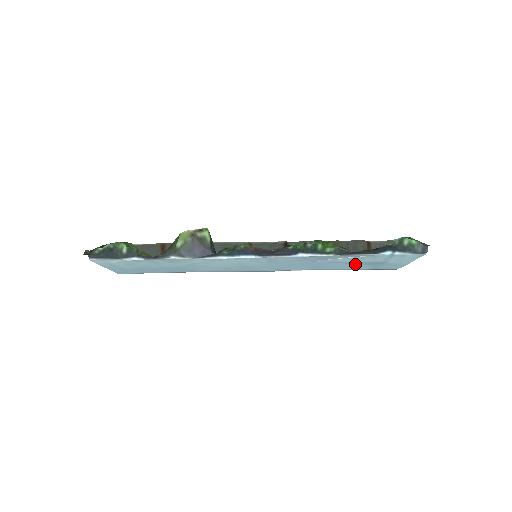
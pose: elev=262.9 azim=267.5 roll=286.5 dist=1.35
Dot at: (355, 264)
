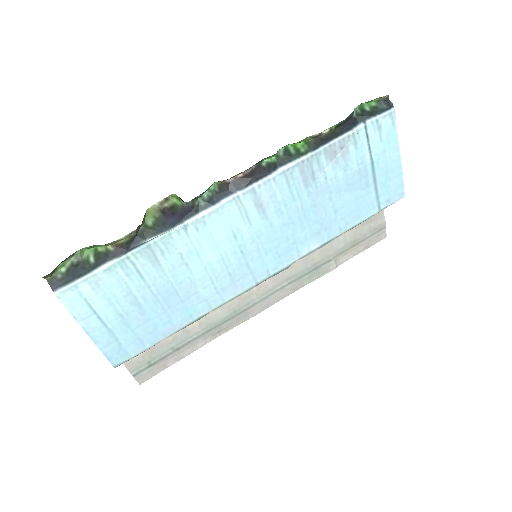
Dot at: (354, 193)
